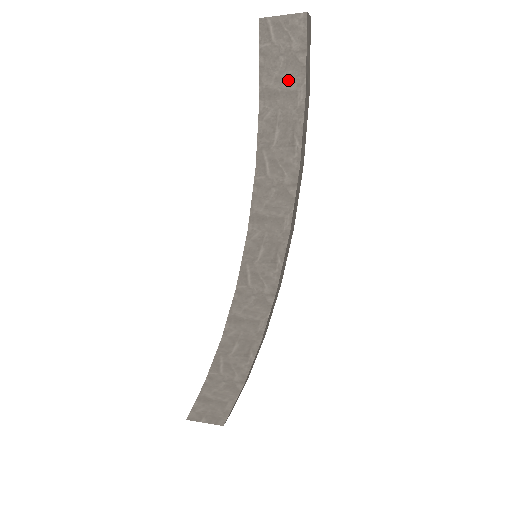
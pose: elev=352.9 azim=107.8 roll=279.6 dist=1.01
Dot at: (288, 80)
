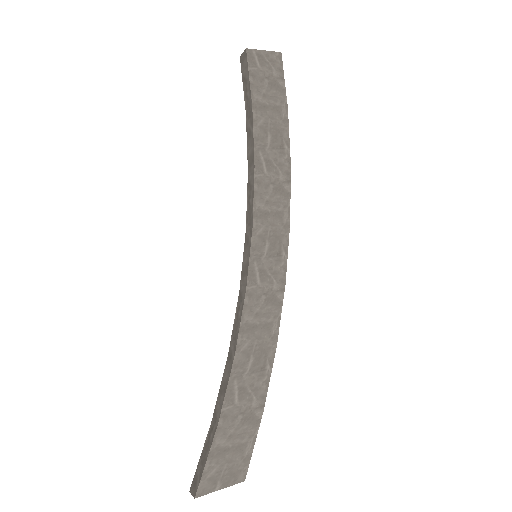
Dot at: (274, 97)
